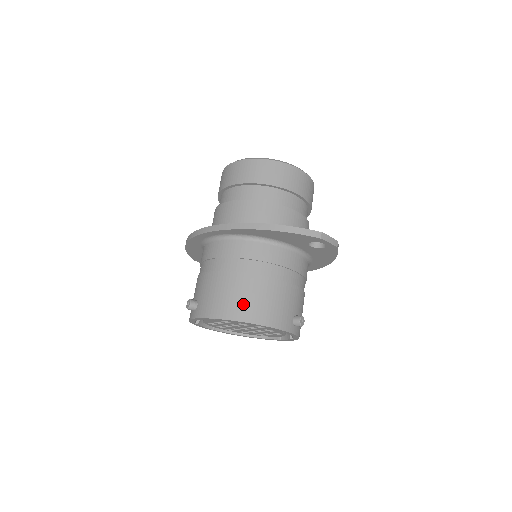
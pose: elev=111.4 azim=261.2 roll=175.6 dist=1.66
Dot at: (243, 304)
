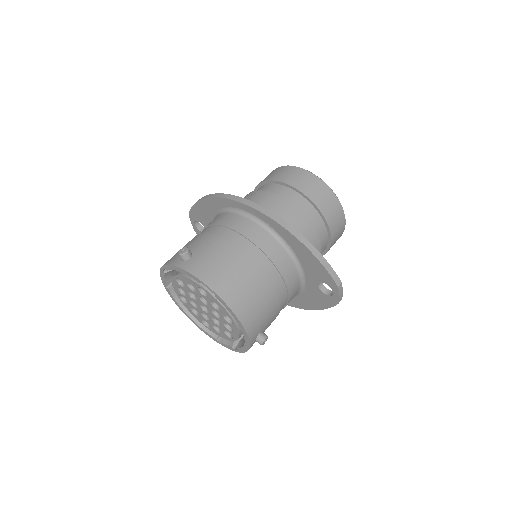
Dot at: (237, 289)
